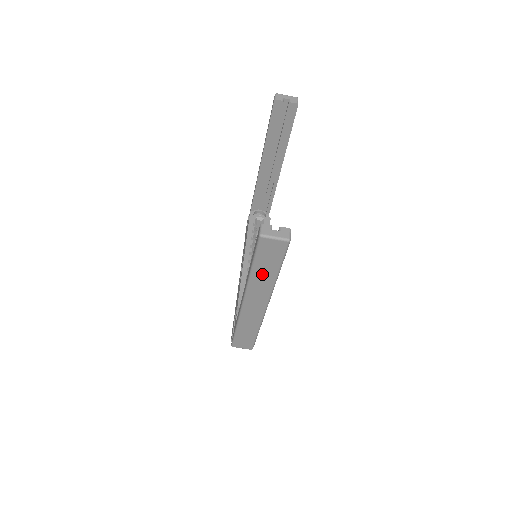
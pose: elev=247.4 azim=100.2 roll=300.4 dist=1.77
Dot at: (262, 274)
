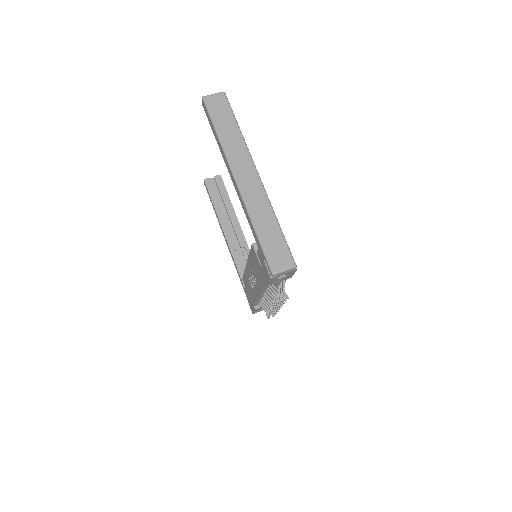
Dot at: (228, 134)
